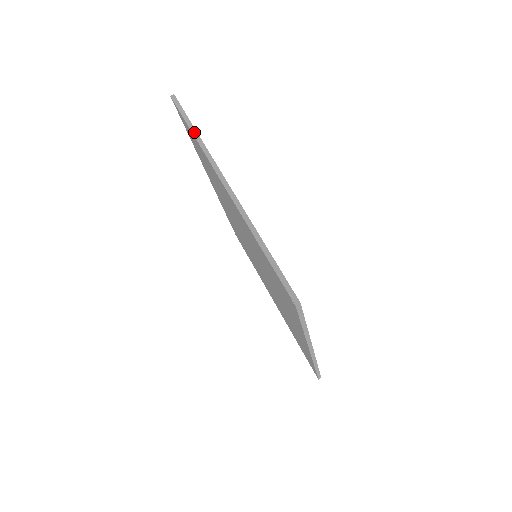
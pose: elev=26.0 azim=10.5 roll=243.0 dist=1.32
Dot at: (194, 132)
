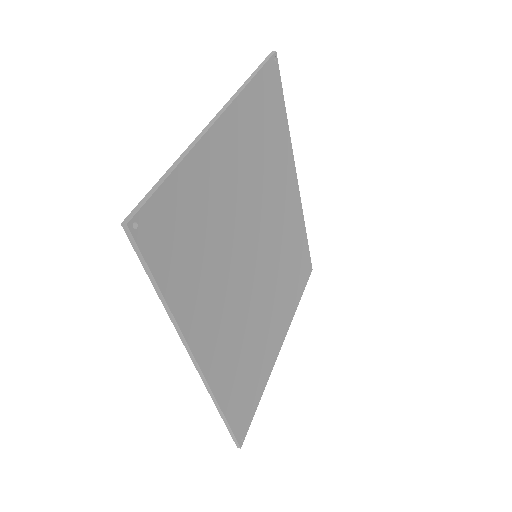
Dot at: (251, 77)
